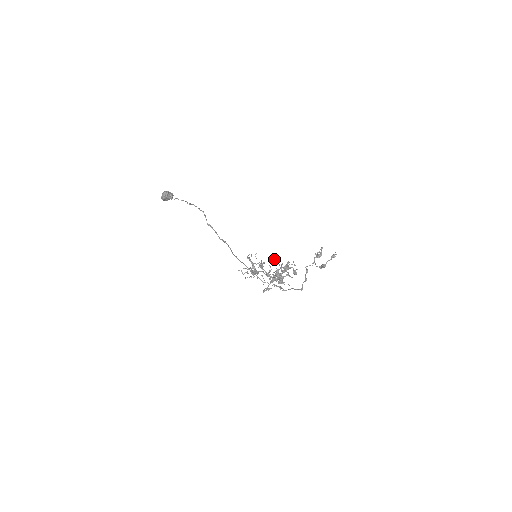
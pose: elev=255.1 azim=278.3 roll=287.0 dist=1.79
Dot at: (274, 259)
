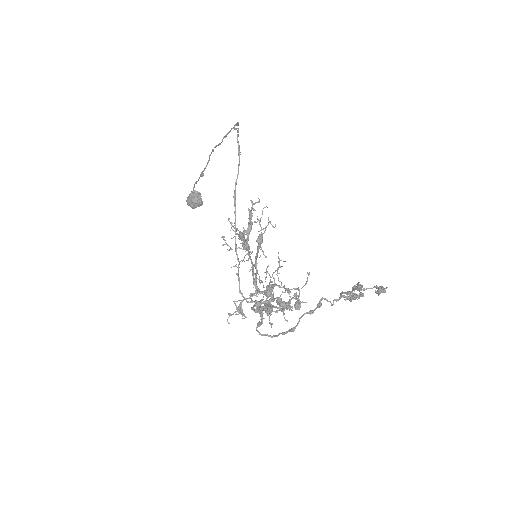
Dot at: occluded
